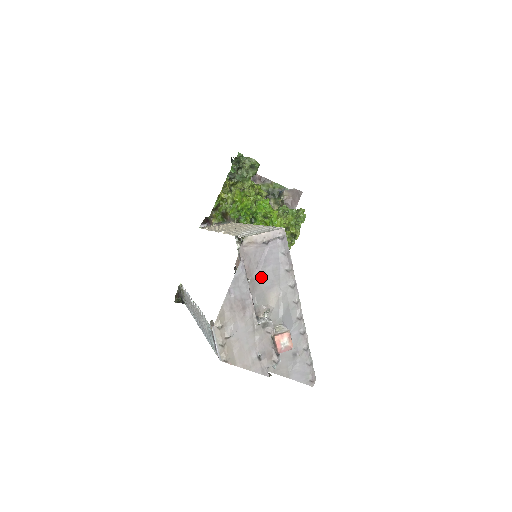
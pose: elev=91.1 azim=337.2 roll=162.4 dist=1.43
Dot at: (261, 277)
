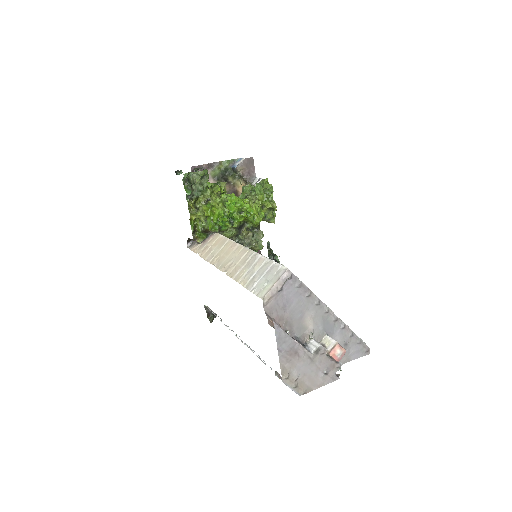
Dot at: (291, 315)
